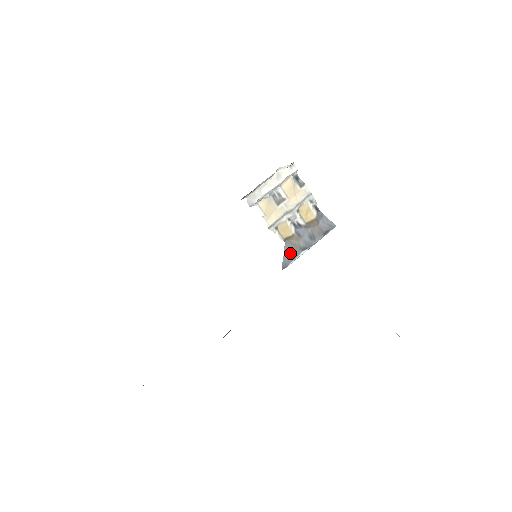
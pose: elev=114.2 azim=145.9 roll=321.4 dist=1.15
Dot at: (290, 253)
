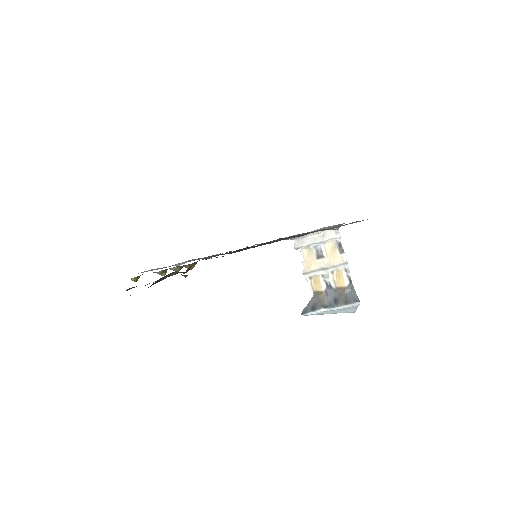
Dot at: (313, 305)
